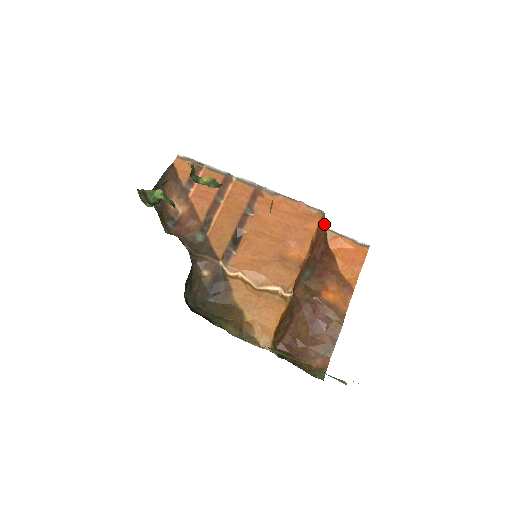
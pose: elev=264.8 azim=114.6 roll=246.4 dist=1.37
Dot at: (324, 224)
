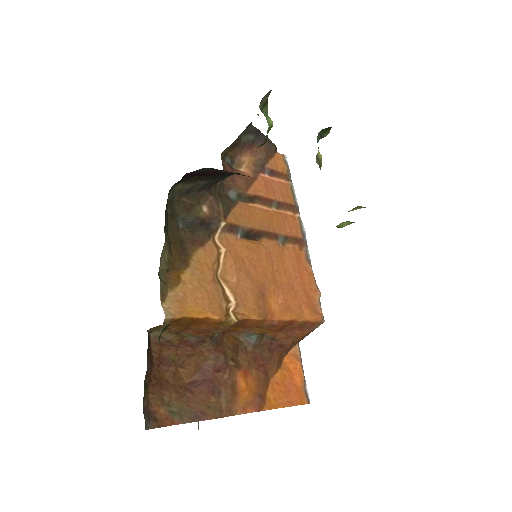
Dot at: (313, 329)
